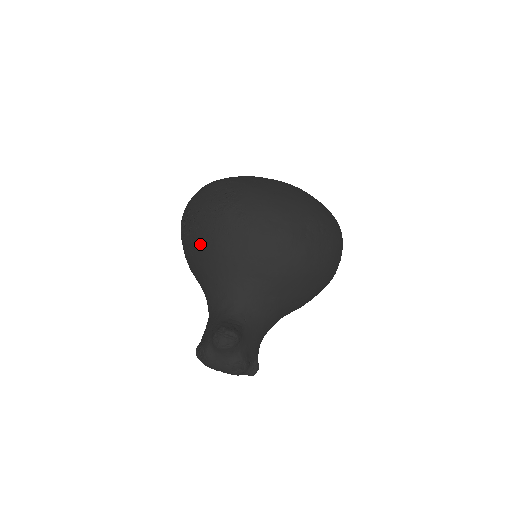
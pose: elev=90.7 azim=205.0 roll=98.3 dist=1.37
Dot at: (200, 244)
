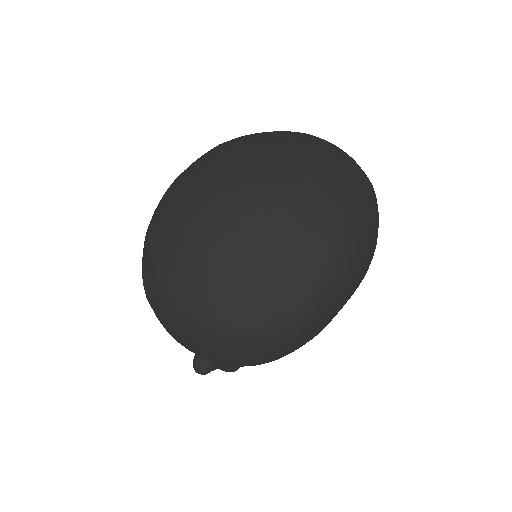
Dot at: occluded
